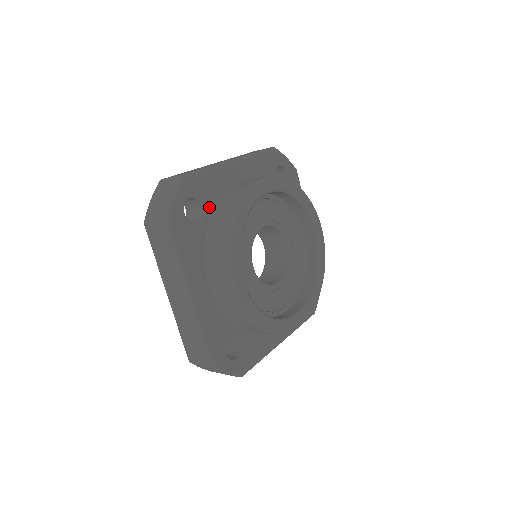
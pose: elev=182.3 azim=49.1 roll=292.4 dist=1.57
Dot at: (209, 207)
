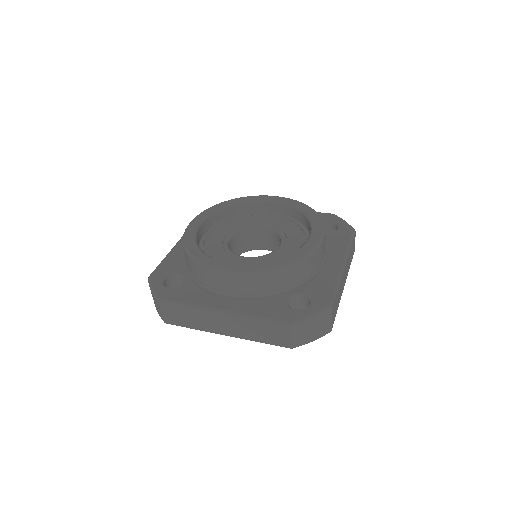
Dot at: occluded
